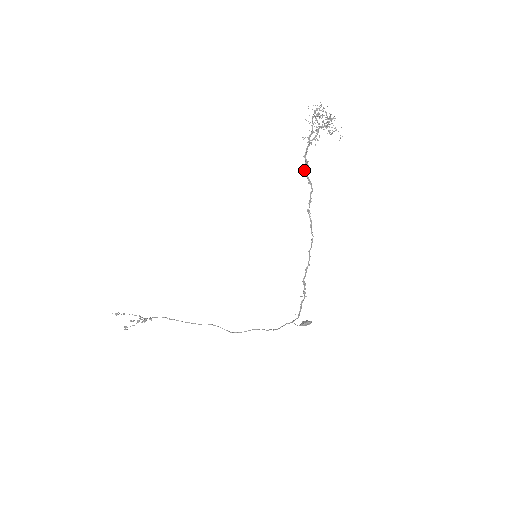
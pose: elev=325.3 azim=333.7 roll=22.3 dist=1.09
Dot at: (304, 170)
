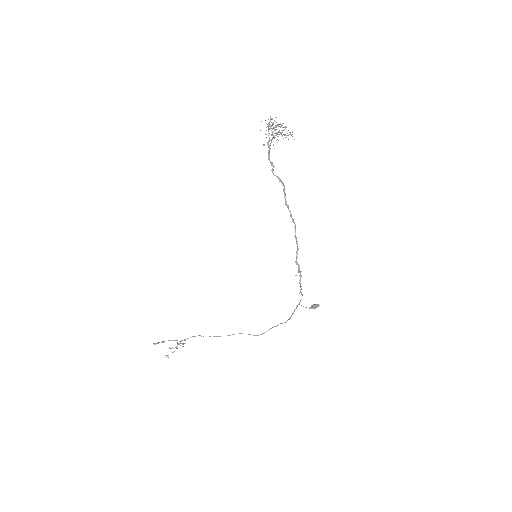
Dot at: (273, 172)
